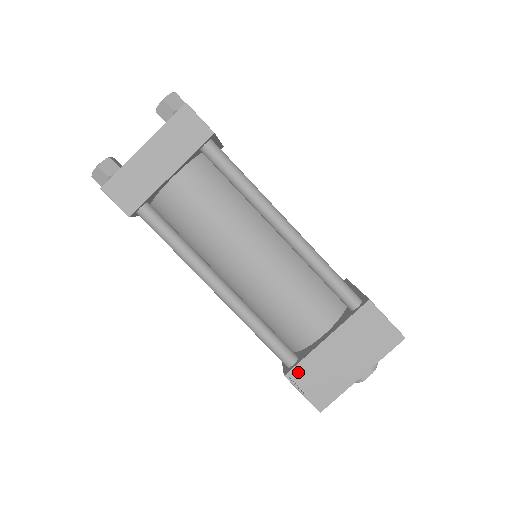
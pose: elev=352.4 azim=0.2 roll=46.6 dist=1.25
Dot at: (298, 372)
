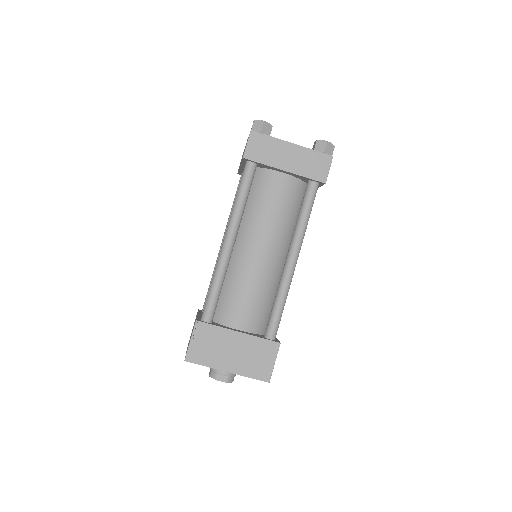
Dot at: (204, 328)
